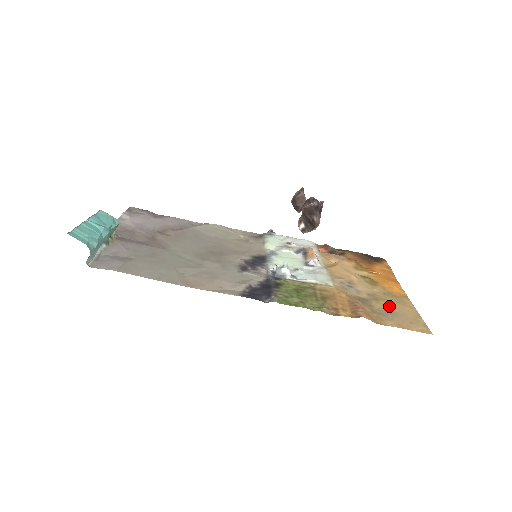
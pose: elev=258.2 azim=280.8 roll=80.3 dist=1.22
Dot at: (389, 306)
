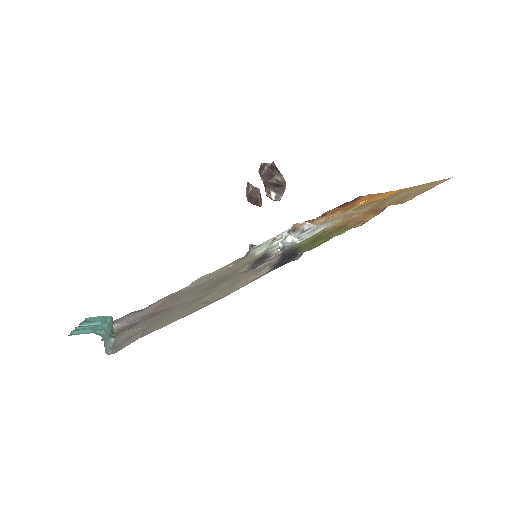
Dot at: (398, 197)
